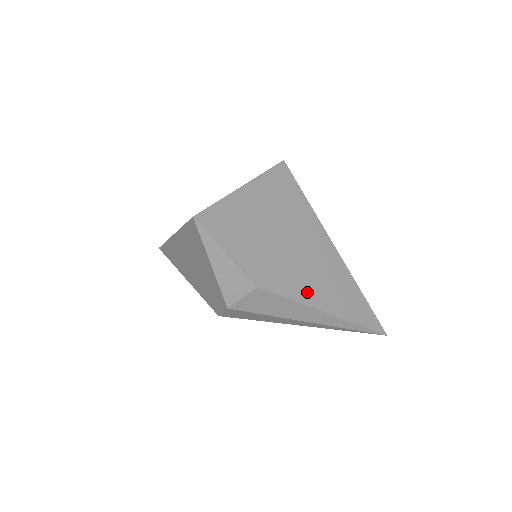
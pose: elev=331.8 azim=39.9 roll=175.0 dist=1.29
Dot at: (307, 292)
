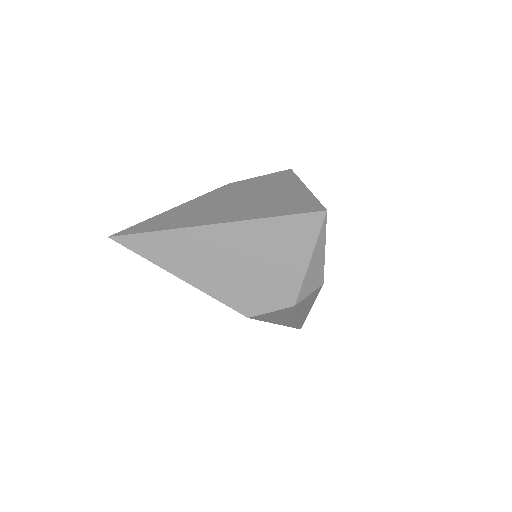
Dot at: occluded
